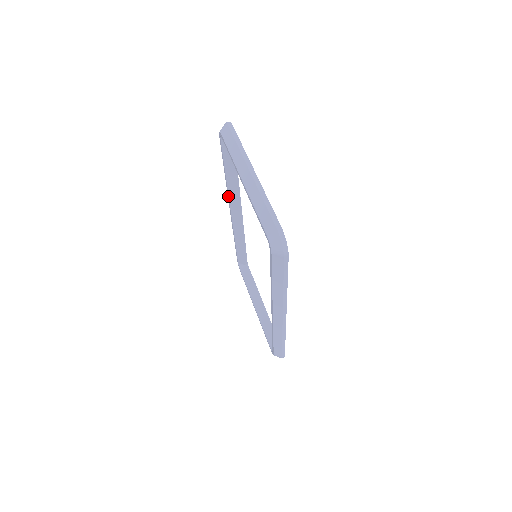
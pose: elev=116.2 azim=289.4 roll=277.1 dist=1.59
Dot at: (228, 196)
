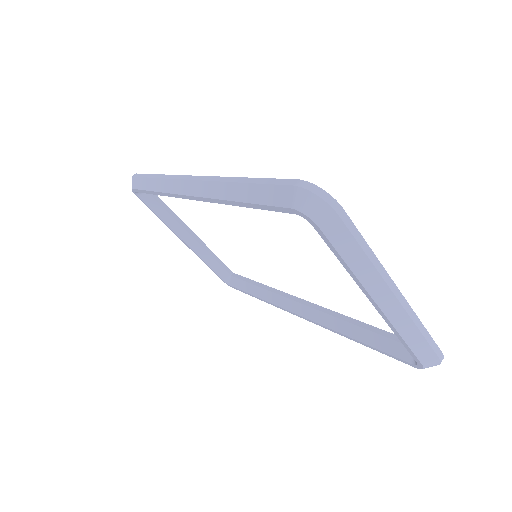
Dot at: occluded
